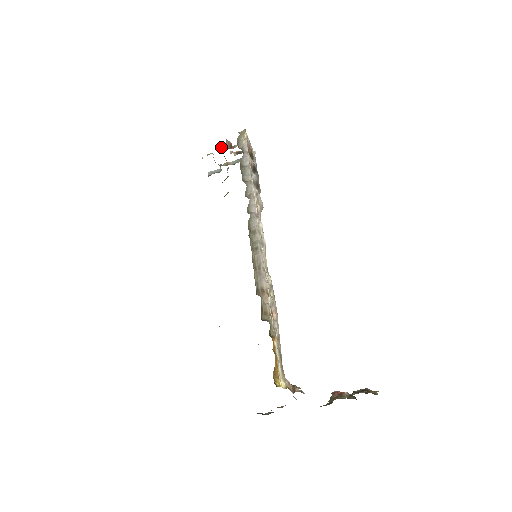
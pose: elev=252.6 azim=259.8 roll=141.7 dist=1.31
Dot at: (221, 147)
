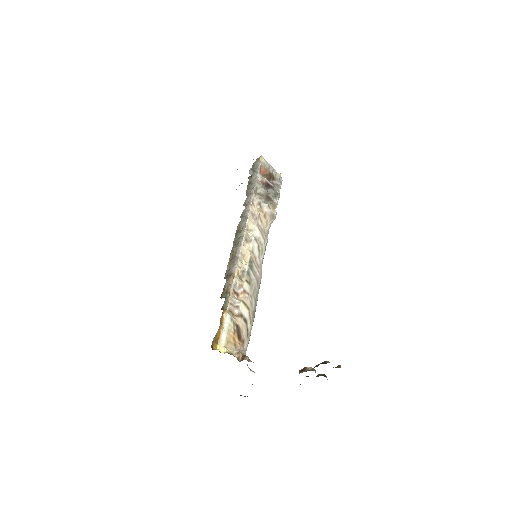
Dot at: (250, 176)
